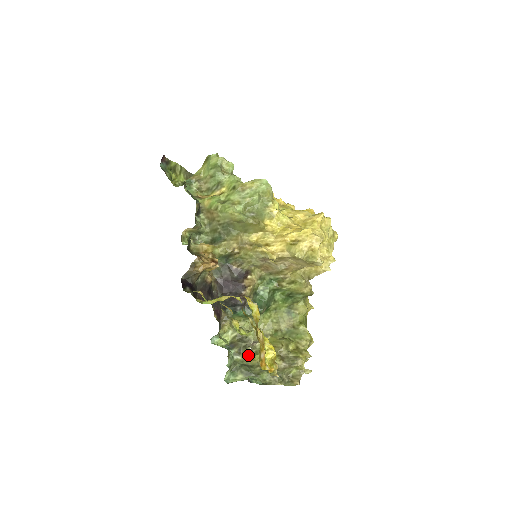
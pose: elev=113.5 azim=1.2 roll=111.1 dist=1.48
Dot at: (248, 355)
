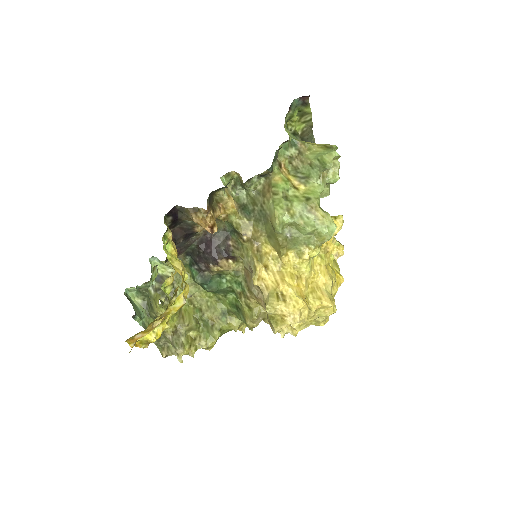
Dot at: (157, 301)
